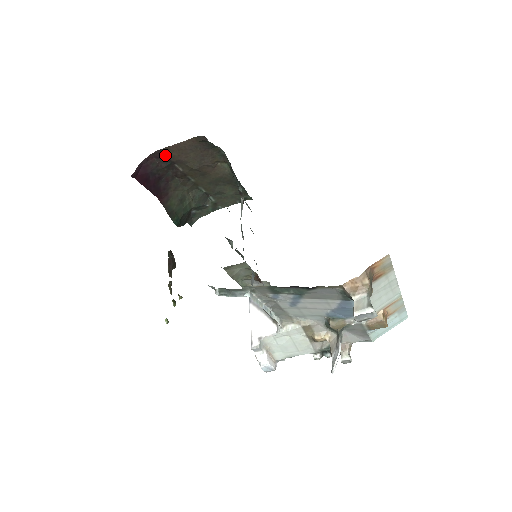
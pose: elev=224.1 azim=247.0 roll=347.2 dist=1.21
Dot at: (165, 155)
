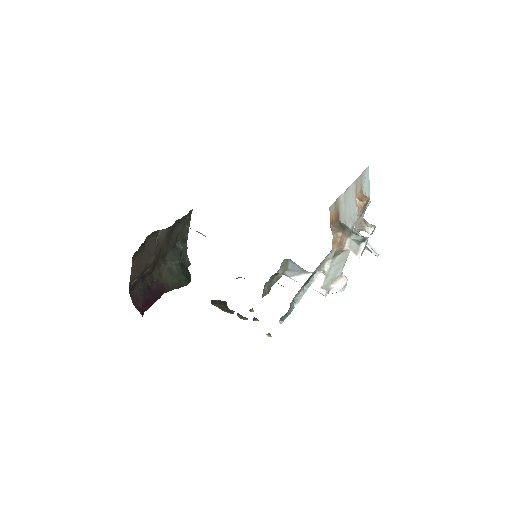
Dot at: (134, 282)
